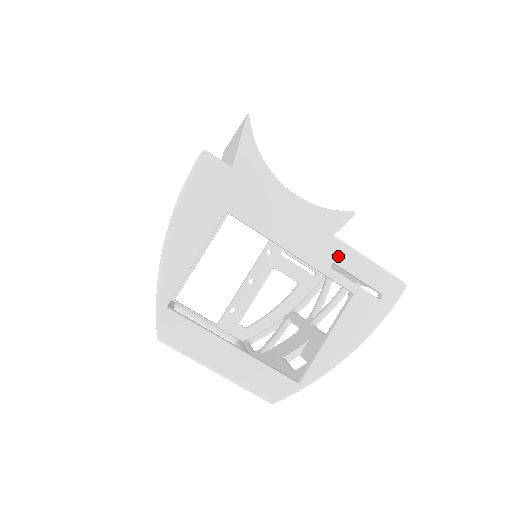
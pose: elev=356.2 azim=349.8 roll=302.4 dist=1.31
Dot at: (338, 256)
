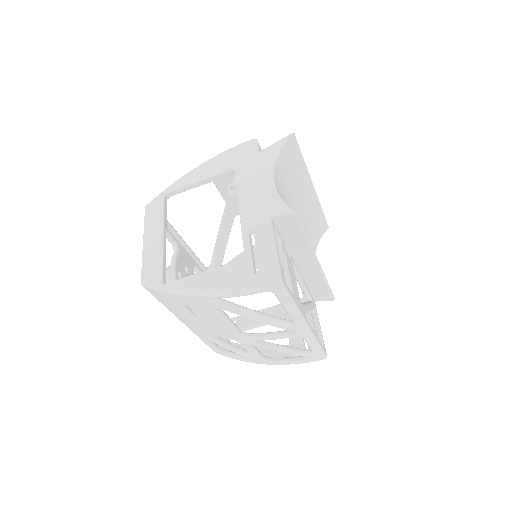
Dot at: (260, 228)
